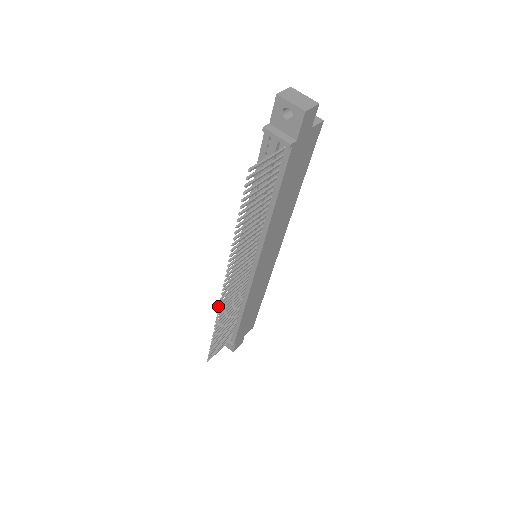
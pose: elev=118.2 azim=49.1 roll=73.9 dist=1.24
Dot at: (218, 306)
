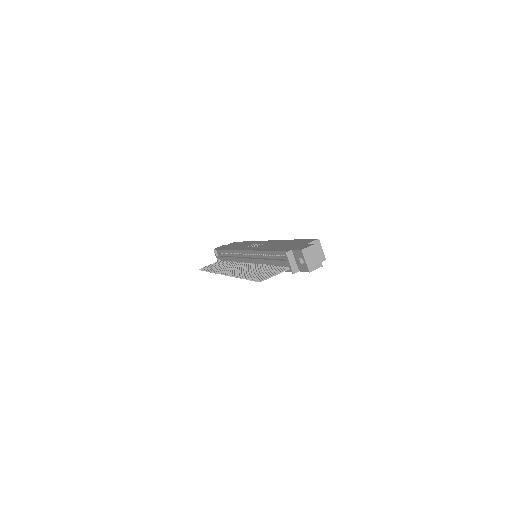
Dot at: (217, 273)
